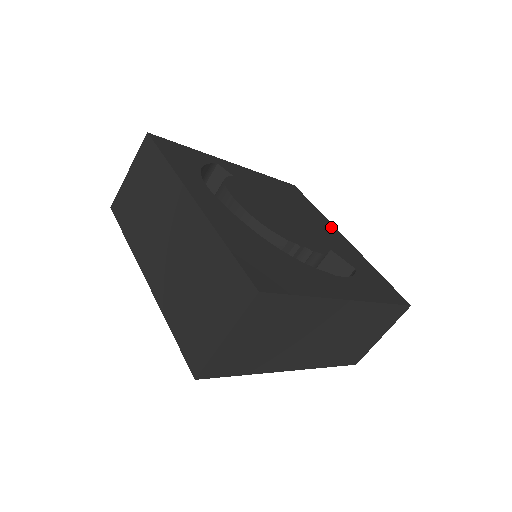
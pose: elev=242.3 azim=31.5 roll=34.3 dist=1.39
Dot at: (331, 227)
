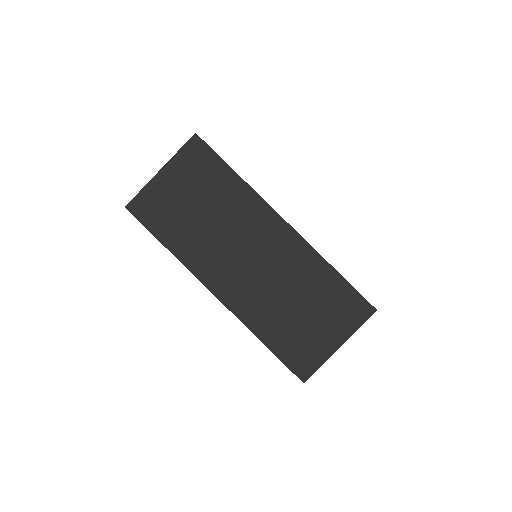
Dot at: occluded
